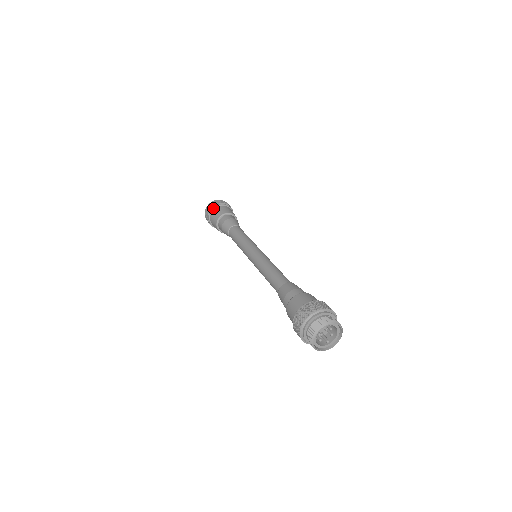
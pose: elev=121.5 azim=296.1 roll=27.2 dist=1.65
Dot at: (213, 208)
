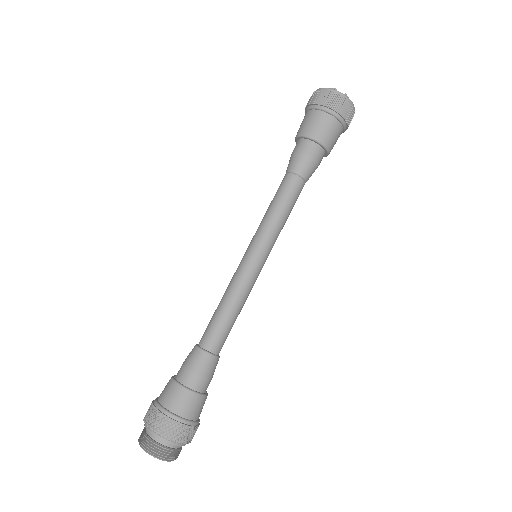
Dot at: (322, 108)
